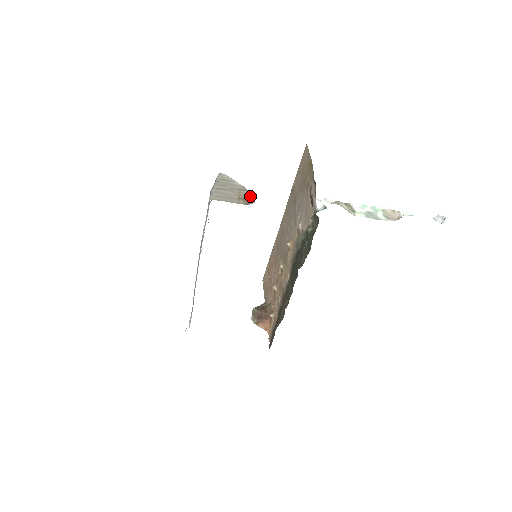
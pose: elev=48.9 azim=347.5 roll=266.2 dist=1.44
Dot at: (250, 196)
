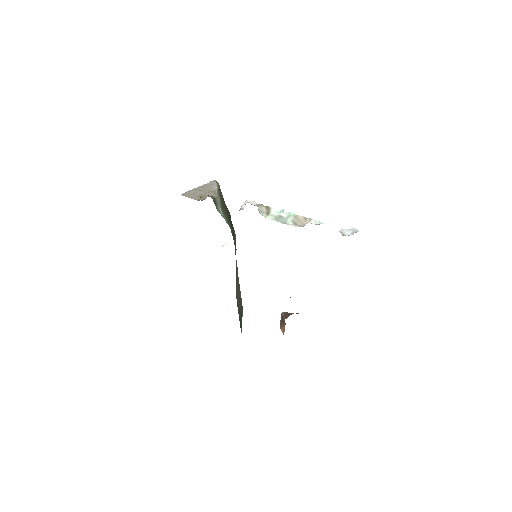
Dot at: (211, 196)
